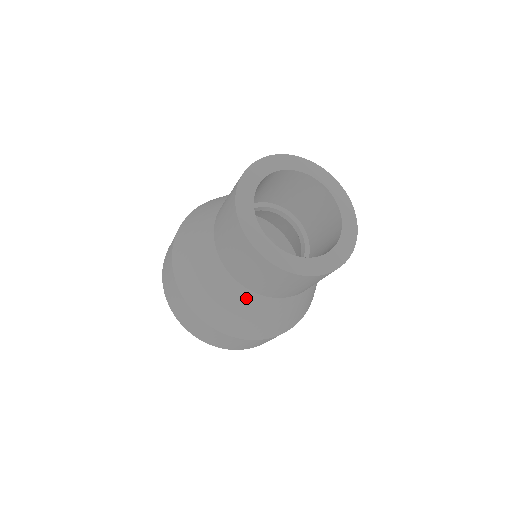
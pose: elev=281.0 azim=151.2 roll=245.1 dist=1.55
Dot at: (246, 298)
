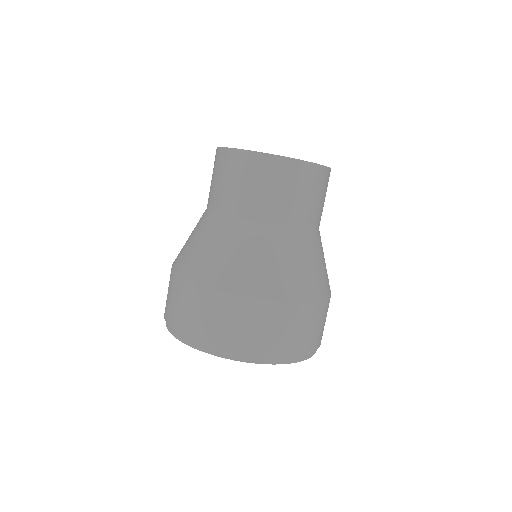
Dot at: (257, 233)
